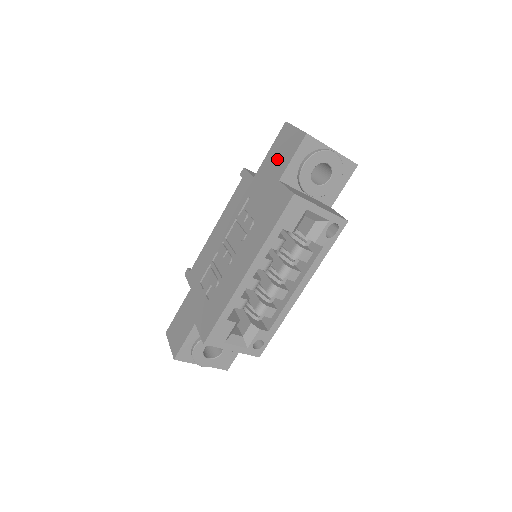
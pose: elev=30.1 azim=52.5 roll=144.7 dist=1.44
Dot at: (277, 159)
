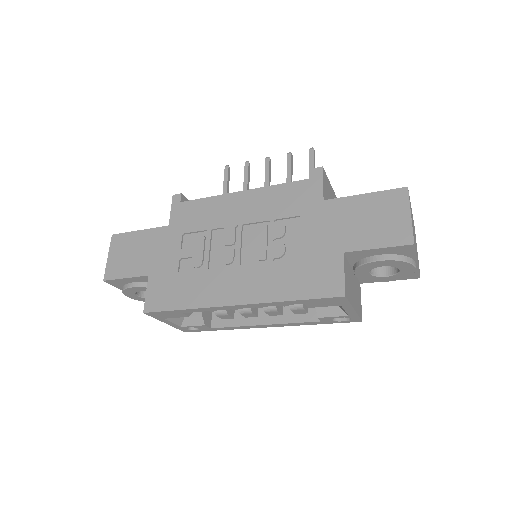
Dot at: (362, 222)
